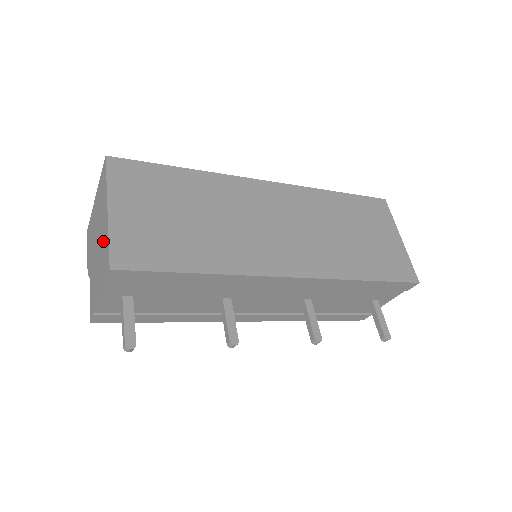
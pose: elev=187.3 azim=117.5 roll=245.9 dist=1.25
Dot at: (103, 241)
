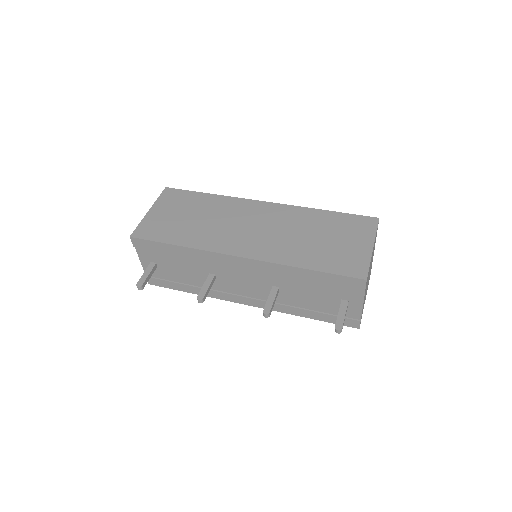
Dot at: occluded
